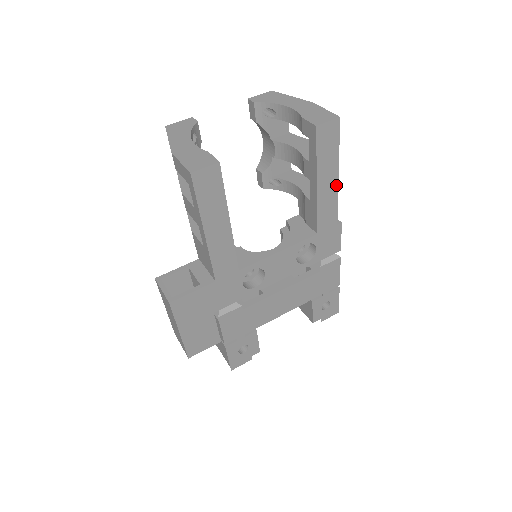
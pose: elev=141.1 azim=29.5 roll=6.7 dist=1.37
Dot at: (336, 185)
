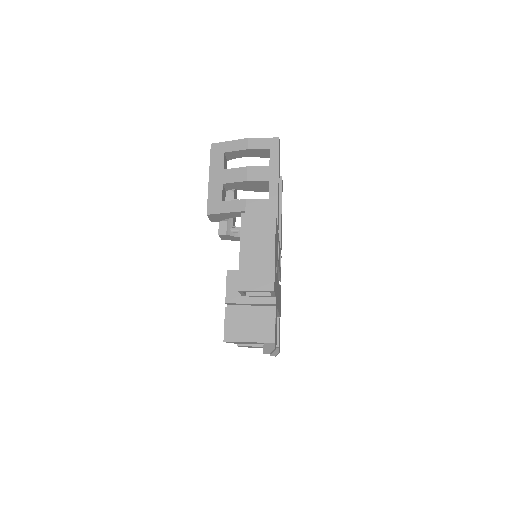
Dot at: occluded
